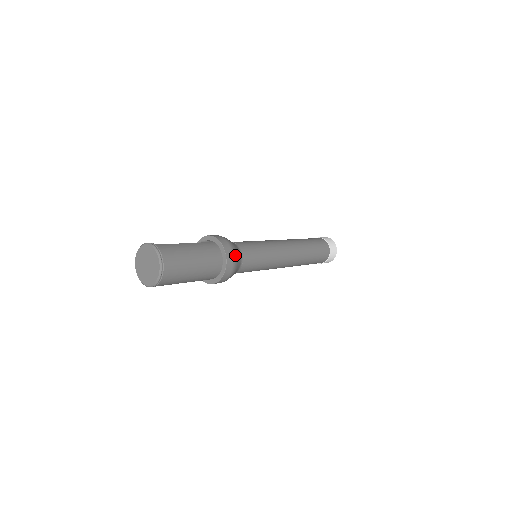
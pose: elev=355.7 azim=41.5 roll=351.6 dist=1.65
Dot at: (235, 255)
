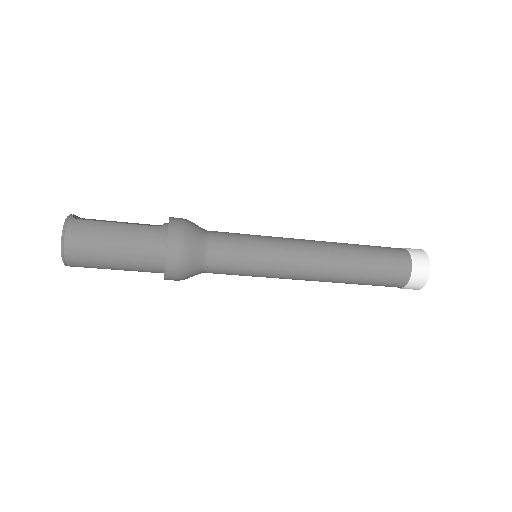
Dot at: (185, 250)
